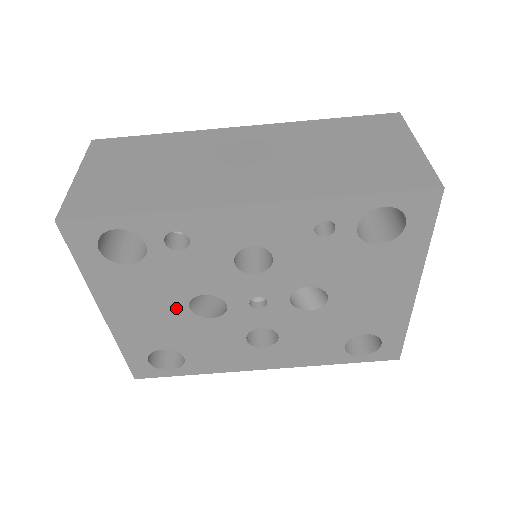
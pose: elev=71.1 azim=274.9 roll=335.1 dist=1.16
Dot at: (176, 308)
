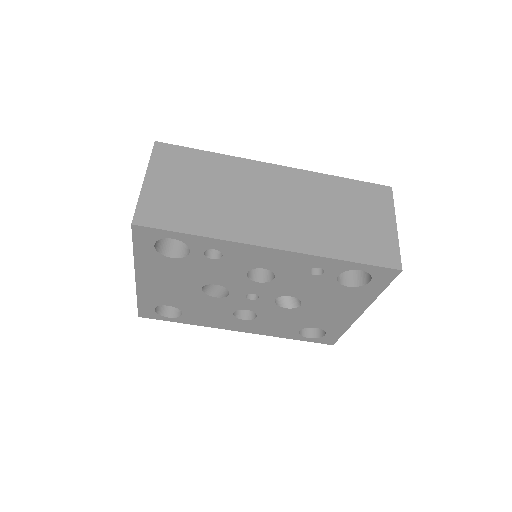
Dot at: (192, 287)
